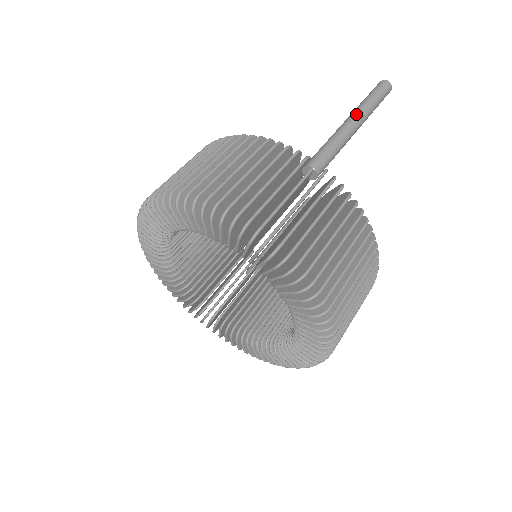
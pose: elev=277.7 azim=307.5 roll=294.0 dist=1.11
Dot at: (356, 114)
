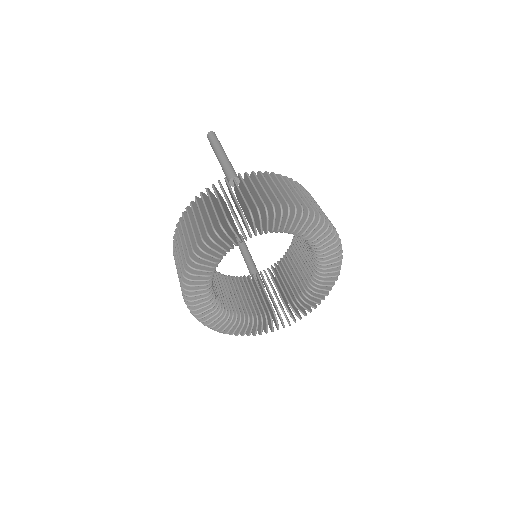
Dot at: (218, 151)
